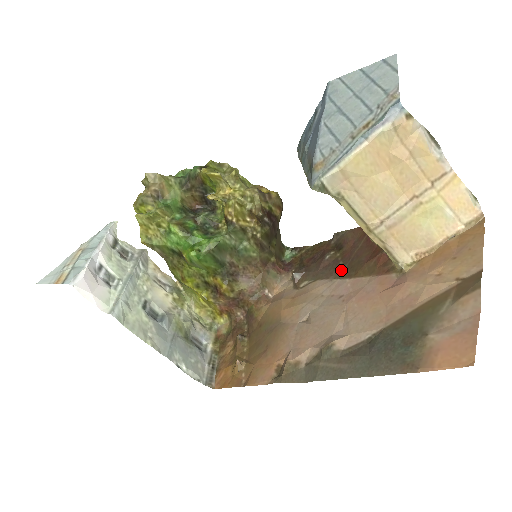
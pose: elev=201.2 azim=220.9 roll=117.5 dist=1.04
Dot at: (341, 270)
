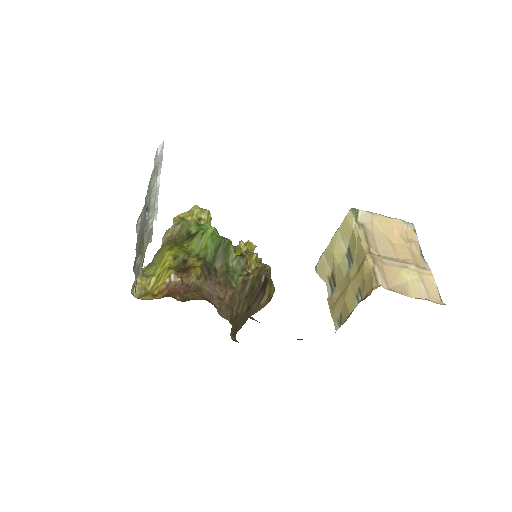
Dot at: occluded
